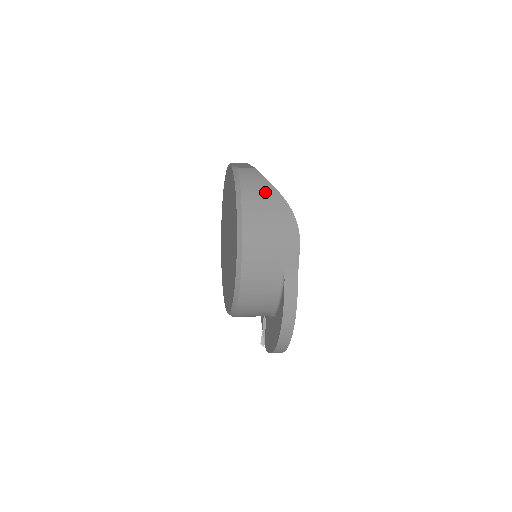
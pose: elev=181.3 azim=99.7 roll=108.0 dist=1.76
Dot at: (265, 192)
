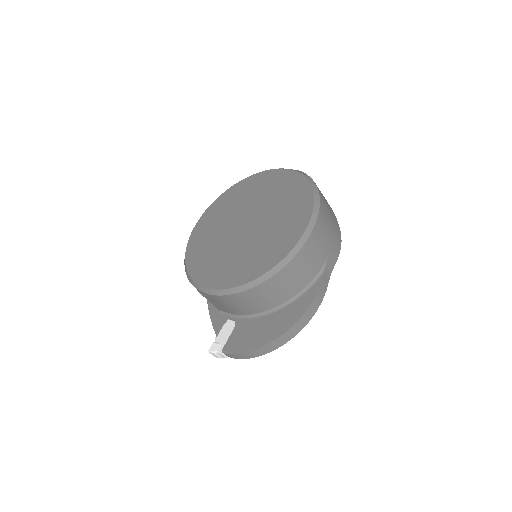
Dot at: occluded
